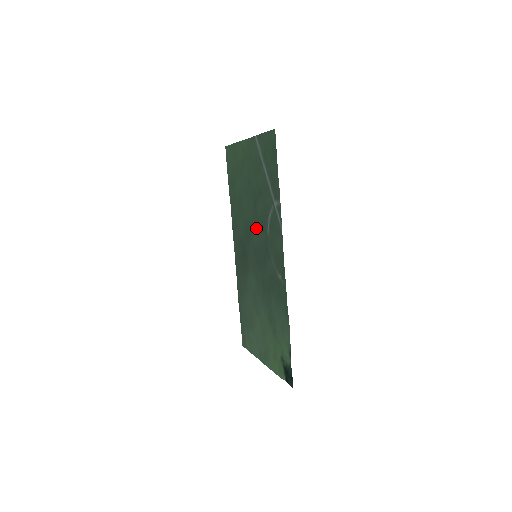
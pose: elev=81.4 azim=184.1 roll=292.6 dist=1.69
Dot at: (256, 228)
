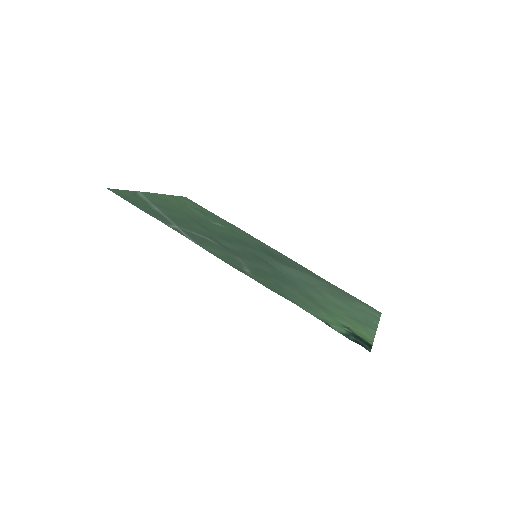
Dot at: (225, 240)
